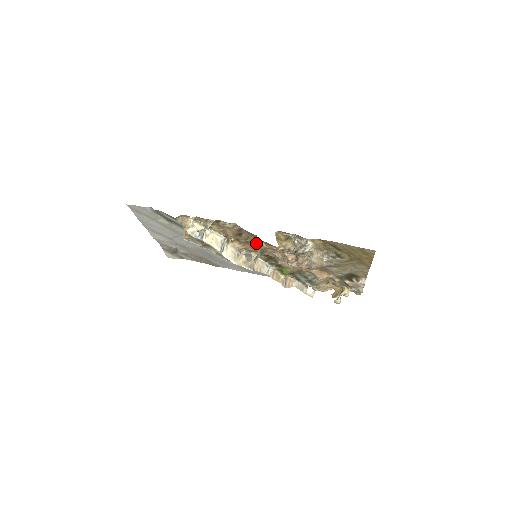
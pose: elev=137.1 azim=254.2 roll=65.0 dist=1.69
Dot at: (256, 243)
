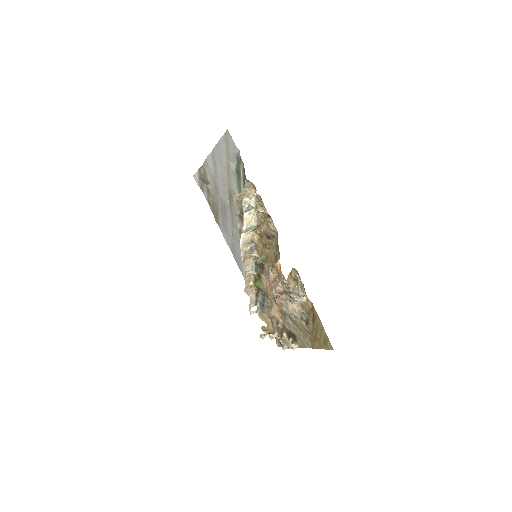
Dot at: (269, 252)
